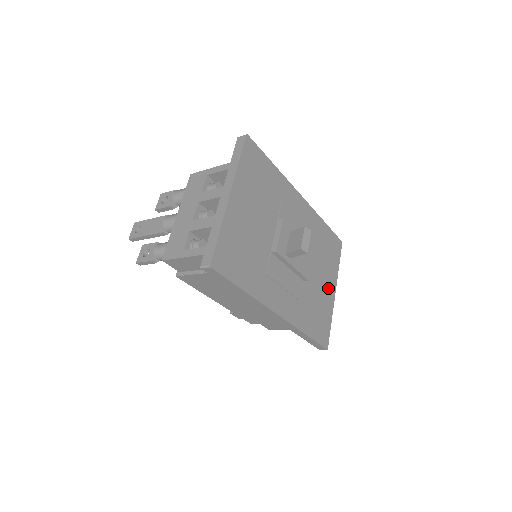
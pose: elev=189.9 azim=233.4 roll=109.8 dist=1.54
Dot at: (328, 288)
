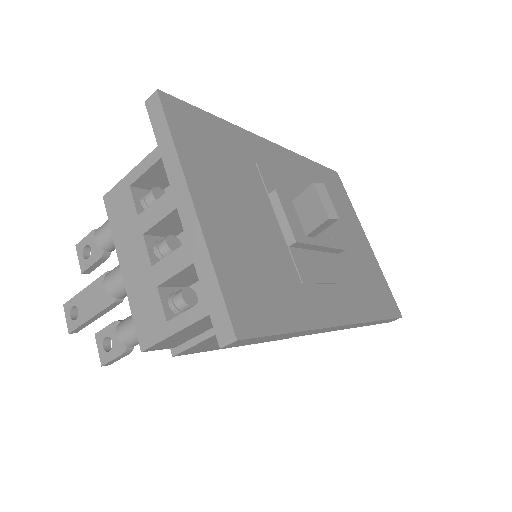
Dot at: (360, 241)
